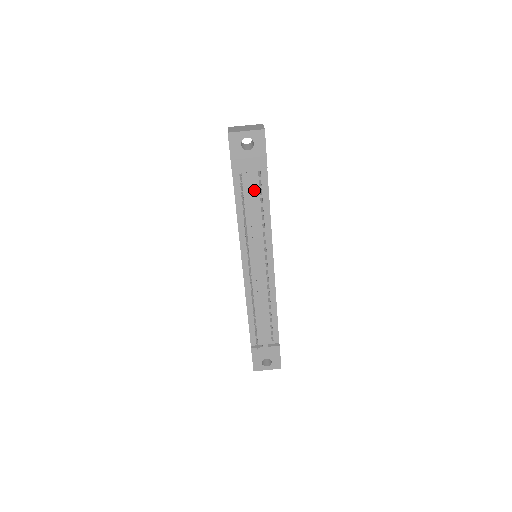
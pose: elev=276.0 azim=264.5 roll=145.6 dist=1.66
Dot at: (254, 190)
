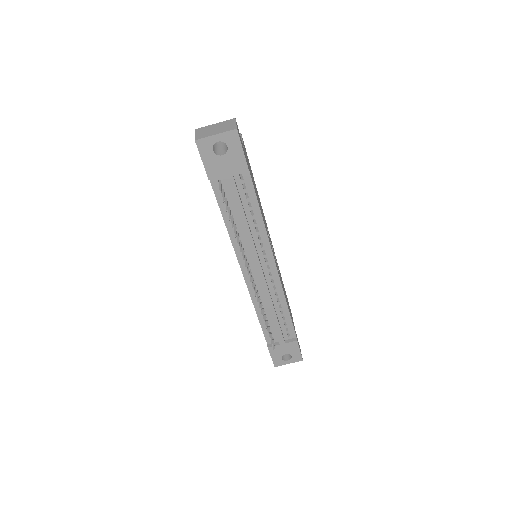
Dot at: (238, 196)
